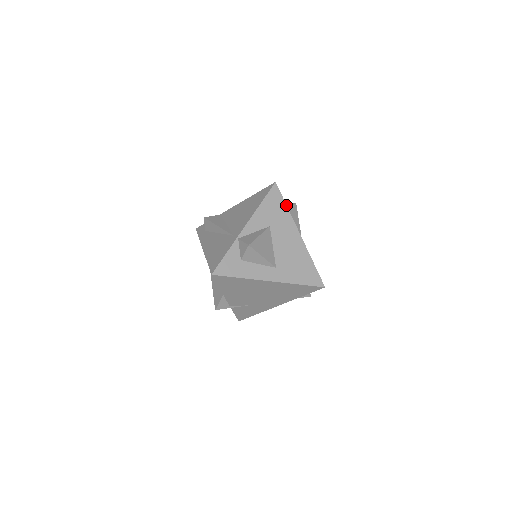
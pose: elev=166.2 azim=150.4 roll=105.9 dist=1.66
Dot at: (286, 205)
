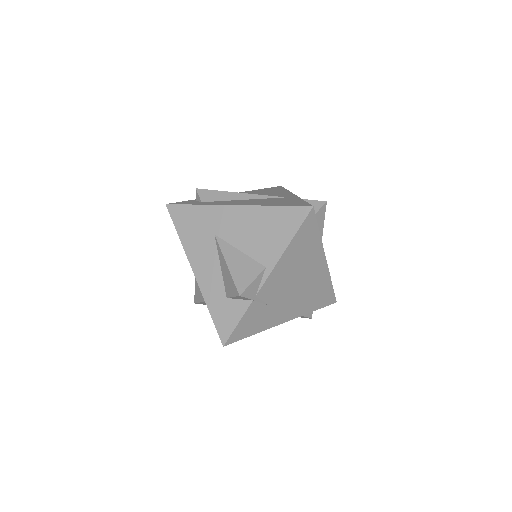
Dot at: occluded
